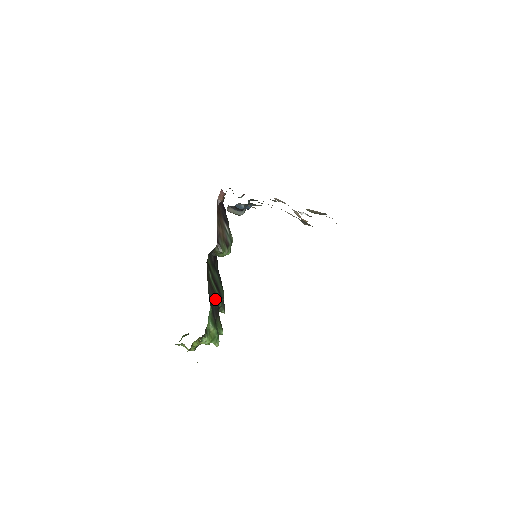
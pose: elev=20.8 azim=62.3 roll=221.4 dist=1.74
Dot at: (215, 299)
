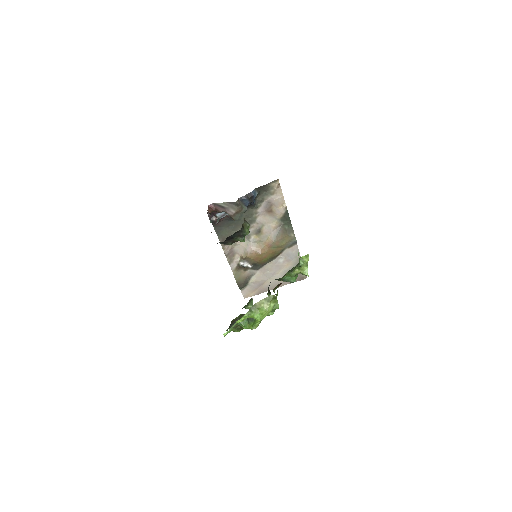
Dot at: occluded
